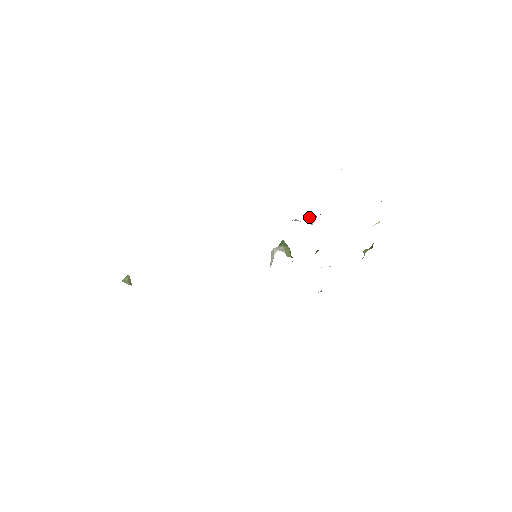
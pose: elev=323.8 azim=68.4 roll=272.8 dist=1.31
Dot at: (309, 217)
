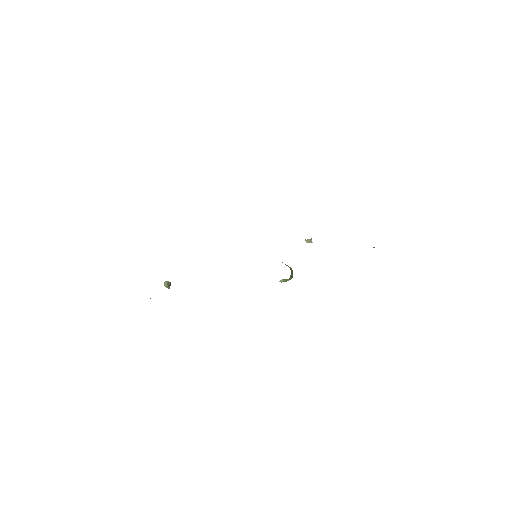
Dot at: (308, 242)
